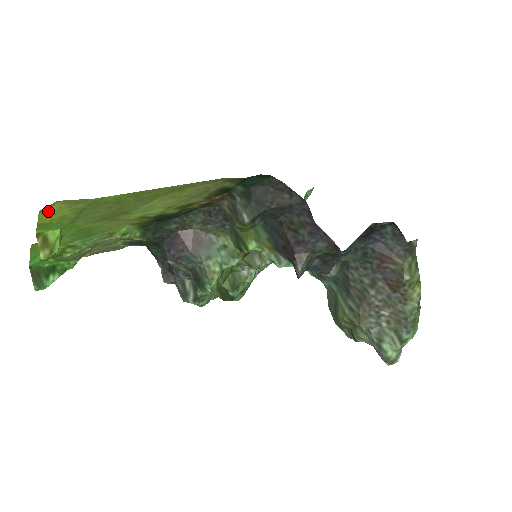
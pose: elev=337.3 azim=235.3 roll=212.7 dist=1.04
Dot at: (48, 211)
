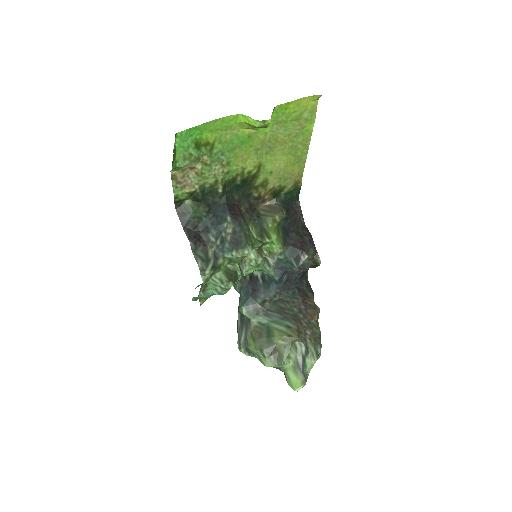
Dot at: (305, 101)
